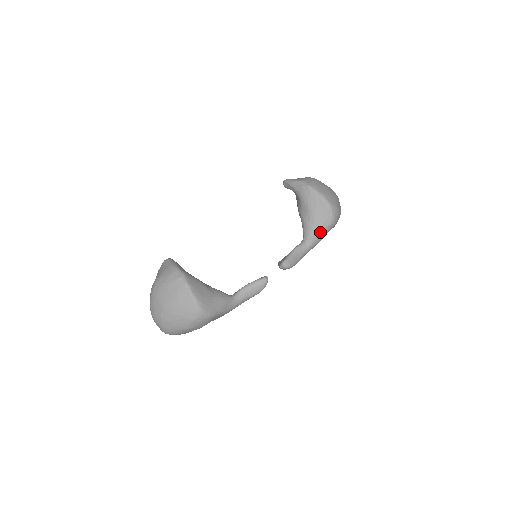
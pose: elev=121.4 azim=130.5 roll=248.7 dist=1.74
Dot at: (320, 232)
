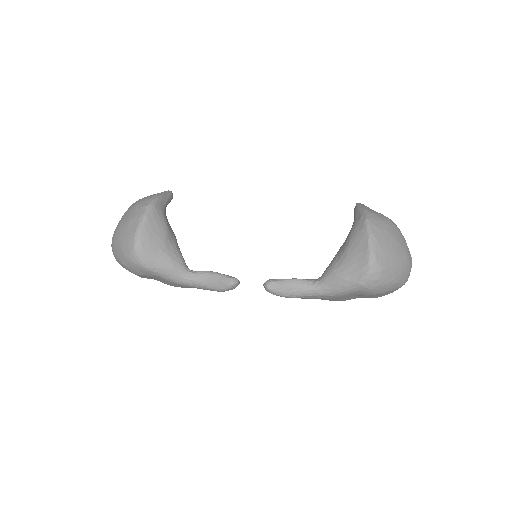
Dot at: (340, 283)
